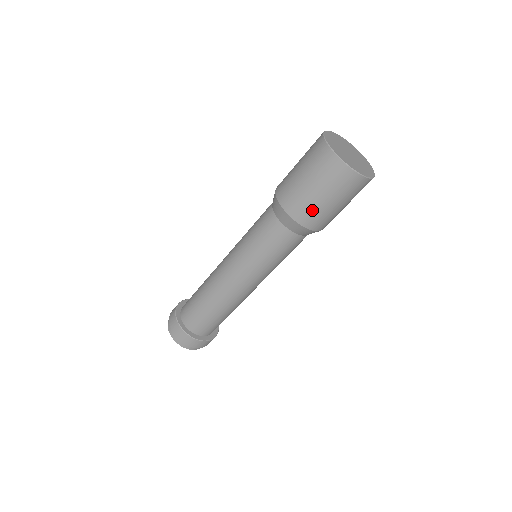
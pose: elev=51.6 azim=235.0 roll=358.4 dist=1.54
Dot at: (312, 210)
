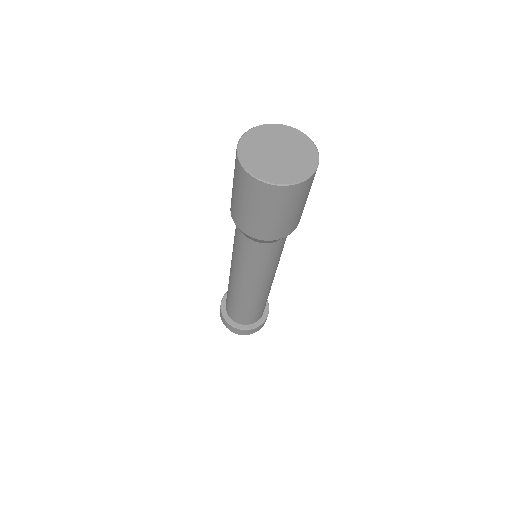
Dot at: (259, 226)
